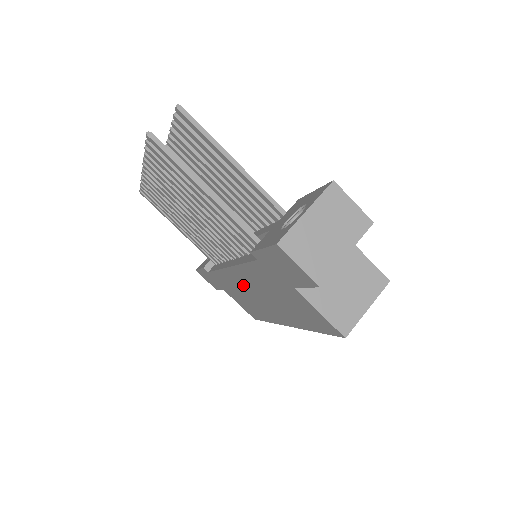
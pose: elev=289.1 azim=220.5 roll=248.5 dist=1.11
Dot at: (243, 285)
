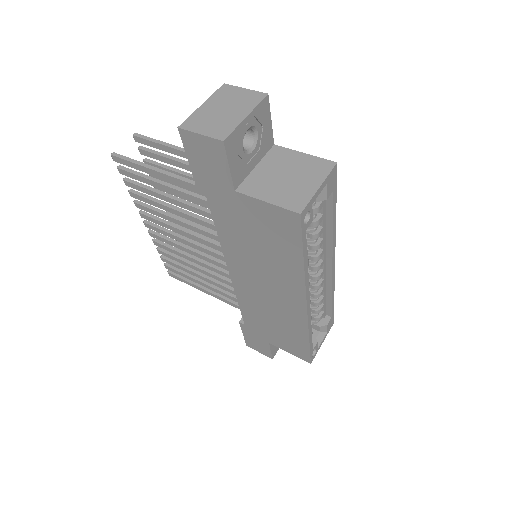
Dot at: (251, 286)
